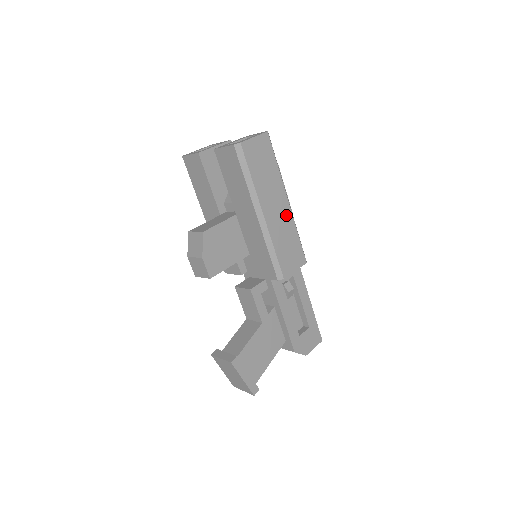
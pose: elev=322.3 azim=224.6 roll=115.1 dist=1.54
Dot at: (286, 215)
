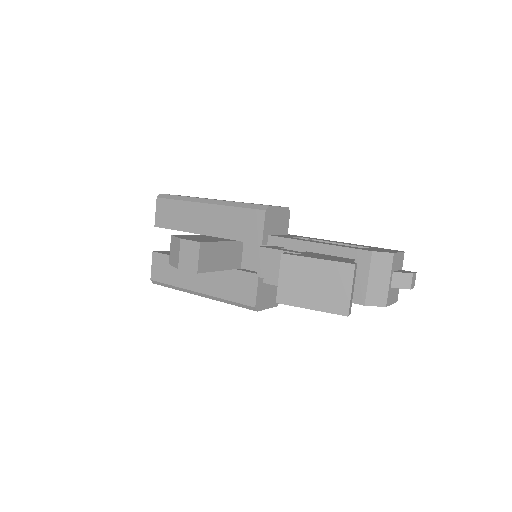
Dot at: occluded
